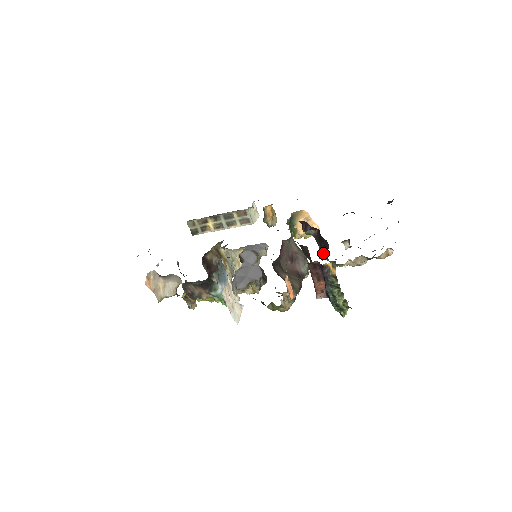
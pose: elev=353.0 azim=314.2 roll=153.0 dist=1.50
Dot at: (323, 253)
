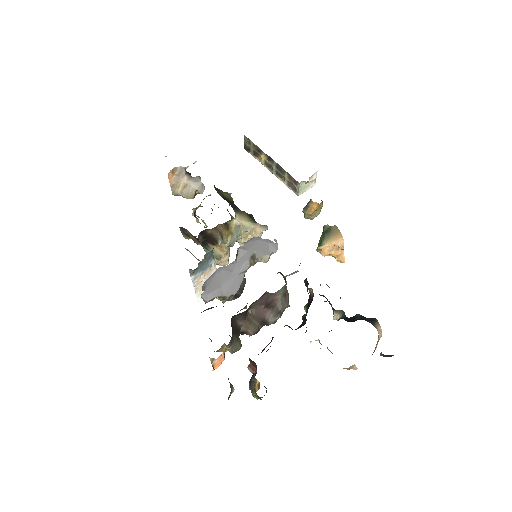
Dot at: (304, 314)
